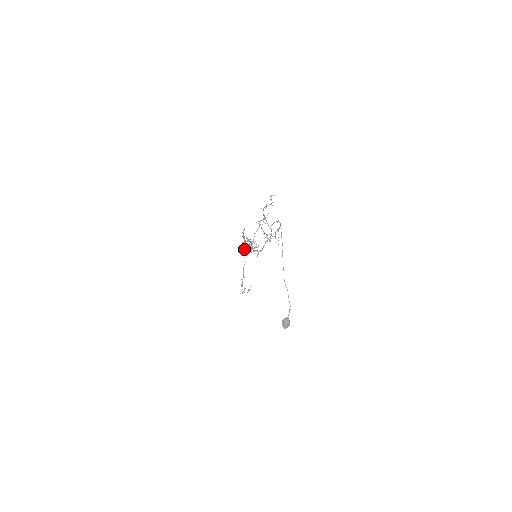
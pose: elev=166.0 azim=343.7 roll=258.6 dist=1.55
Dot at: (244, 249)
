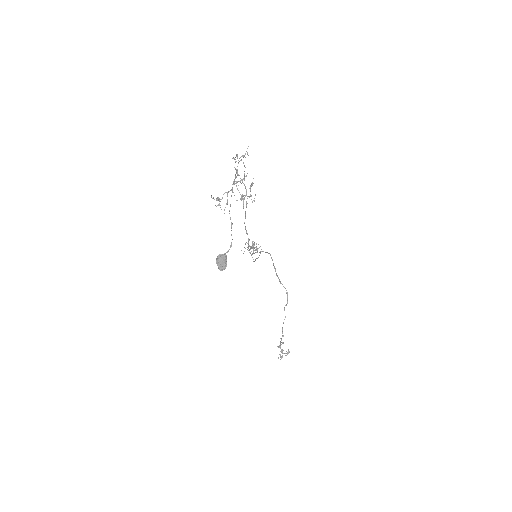
Dot at: occluded
